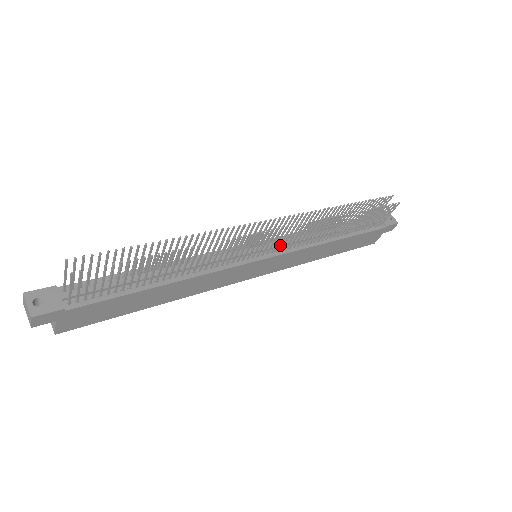
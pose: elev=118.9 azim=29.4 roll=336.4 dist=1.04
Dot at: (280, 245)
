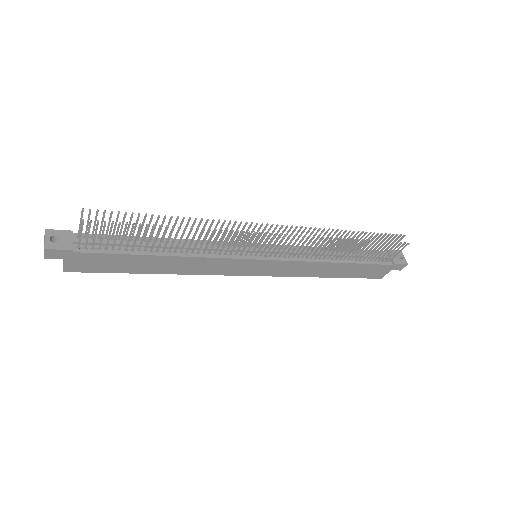
Dot at: (279, 251)
